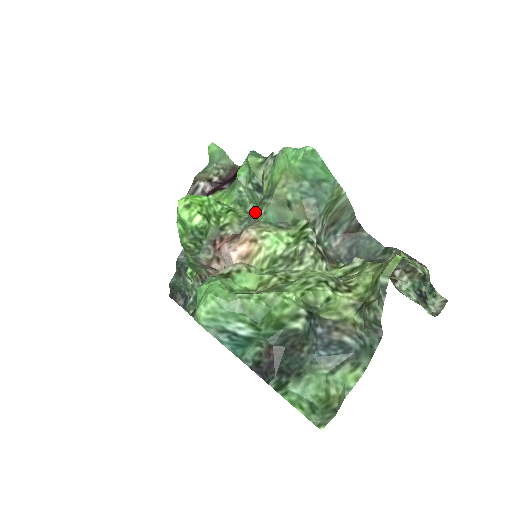
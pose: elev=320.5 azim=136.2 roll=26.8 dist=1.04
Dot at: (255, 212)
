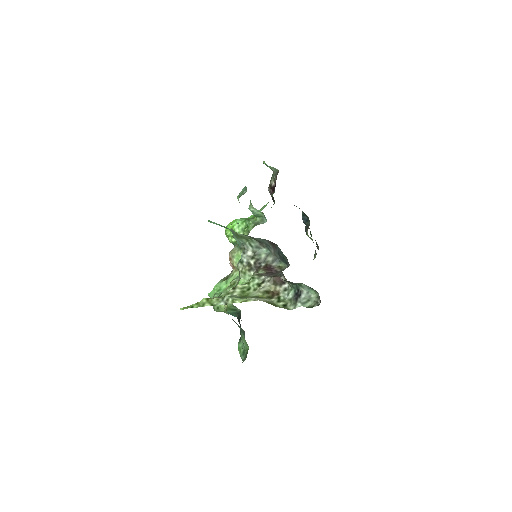
Dot at: occluded
